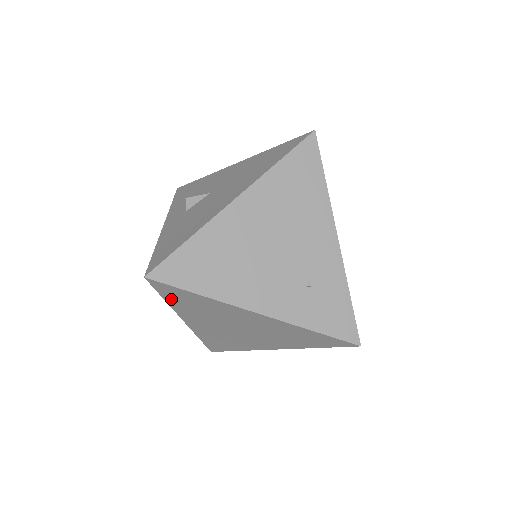
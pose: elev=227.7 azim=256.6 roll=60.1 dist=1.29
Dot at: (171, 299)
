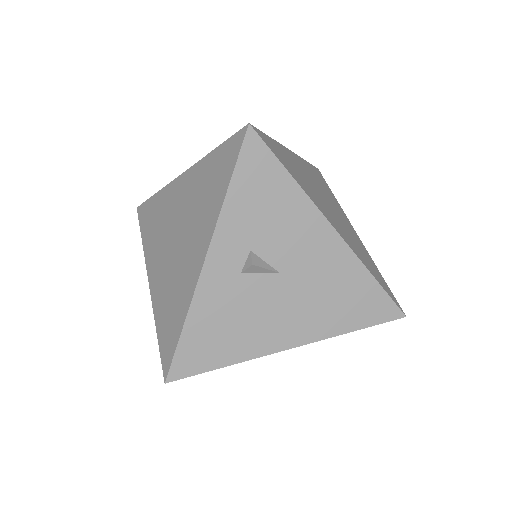
Dot at: occluded
